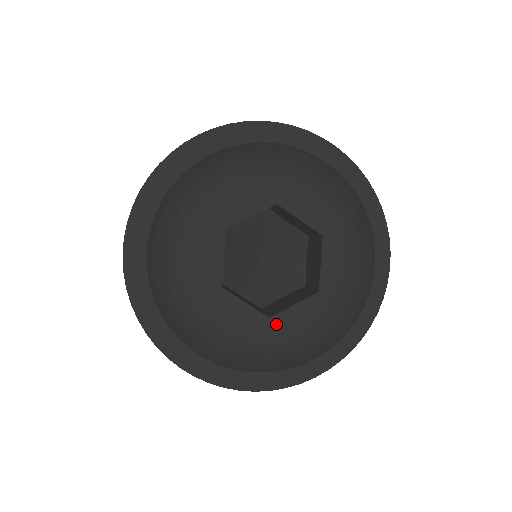
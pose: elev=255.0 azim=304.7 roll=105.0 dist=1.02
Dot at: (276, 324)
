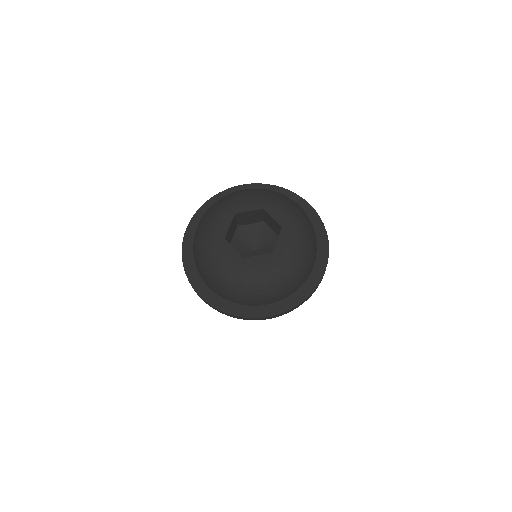
Dot at: (277, 253)
